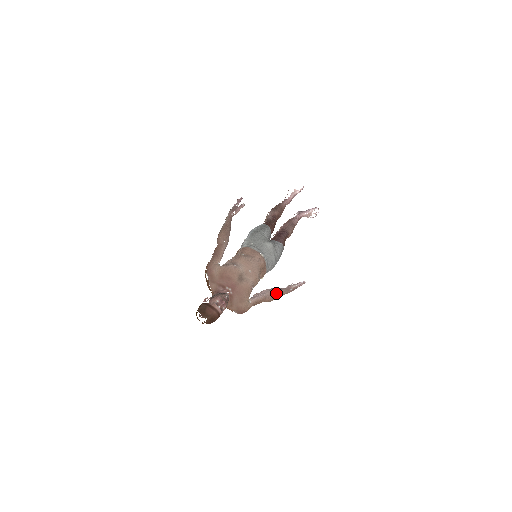
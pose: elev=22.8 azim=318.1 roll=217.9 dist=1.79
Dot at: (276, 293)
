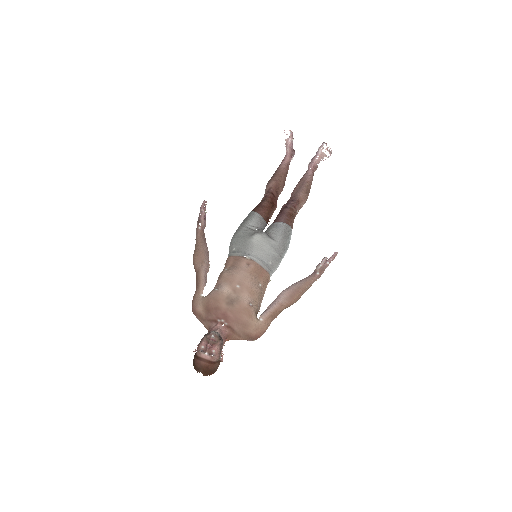
Dot at: (296, 289)
